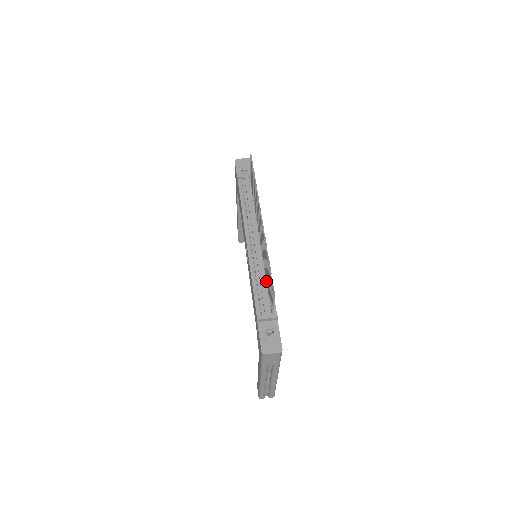
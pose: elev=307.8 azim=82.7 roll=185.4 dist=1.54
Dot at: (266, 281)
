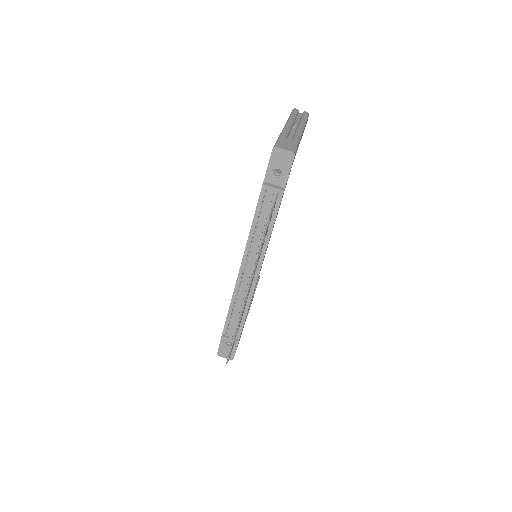
Dot at: occluded
